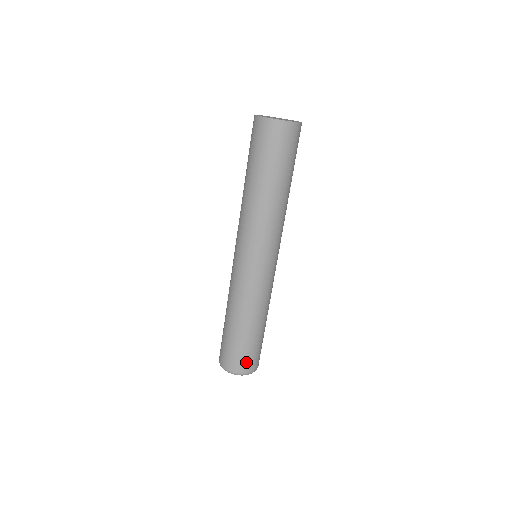
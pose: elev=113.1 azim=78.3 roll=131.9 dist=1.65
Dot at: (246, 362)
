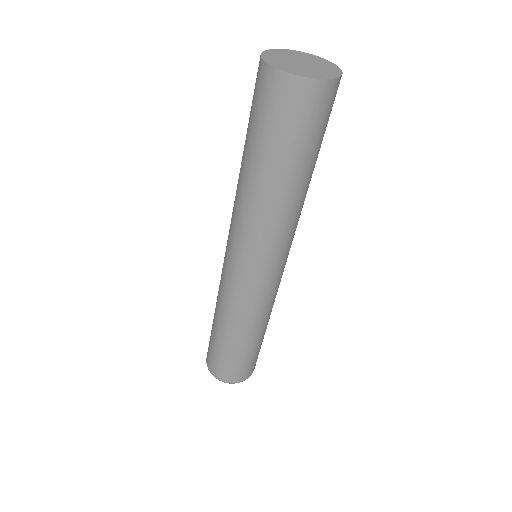
Dot at: (227, 372)
